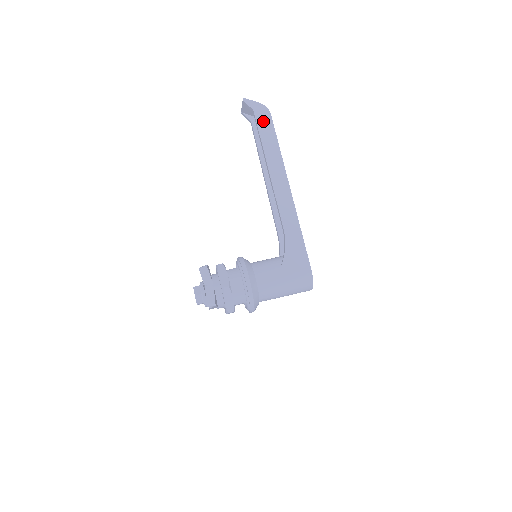
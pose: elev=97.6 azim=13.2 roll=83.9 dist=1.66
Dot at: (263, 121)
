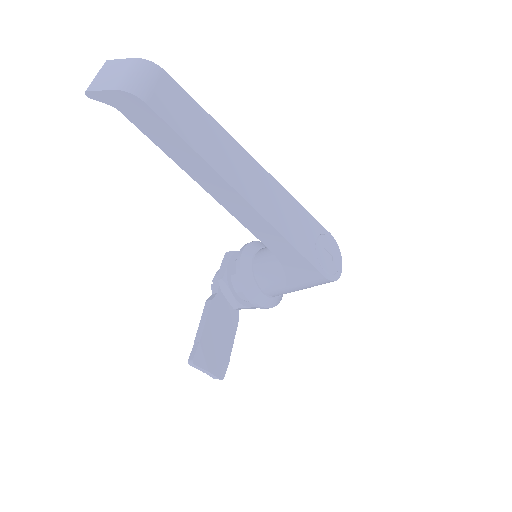
Dot at: (143, 121)
